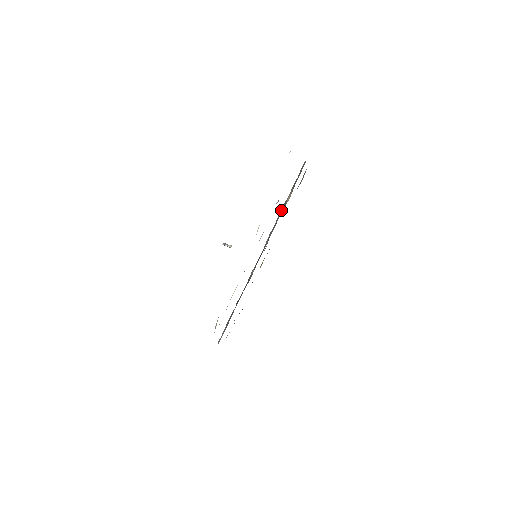
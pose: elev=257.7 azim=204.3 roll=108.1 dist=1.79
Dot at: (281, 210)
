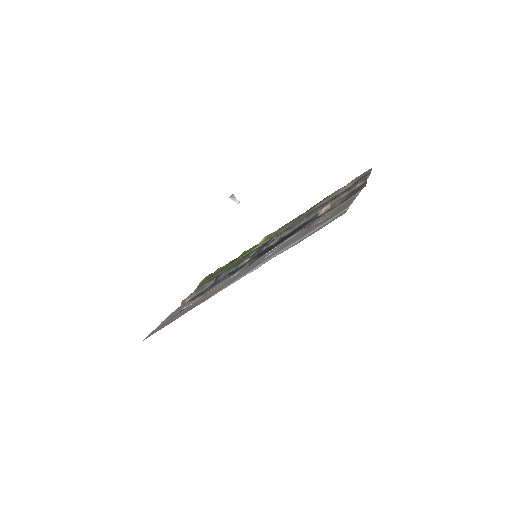
Dot at: (309, 216)
